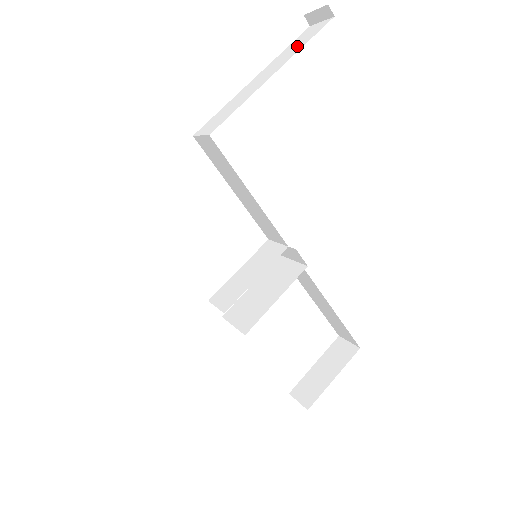
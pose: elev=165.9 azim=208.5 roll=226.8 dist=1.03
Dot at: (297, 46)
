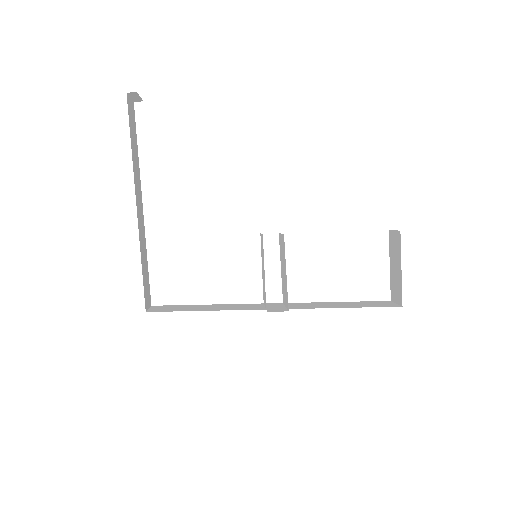
Dot at: occluded
